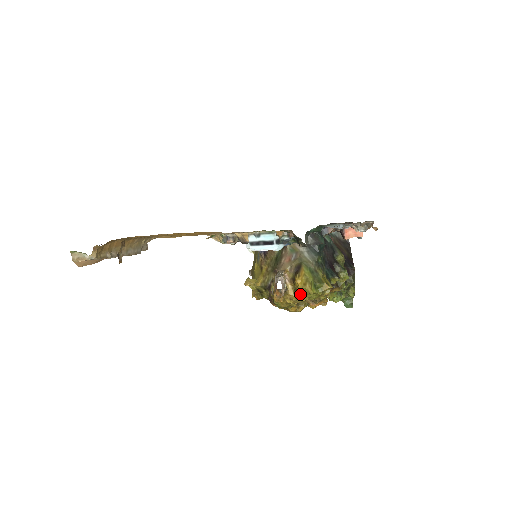
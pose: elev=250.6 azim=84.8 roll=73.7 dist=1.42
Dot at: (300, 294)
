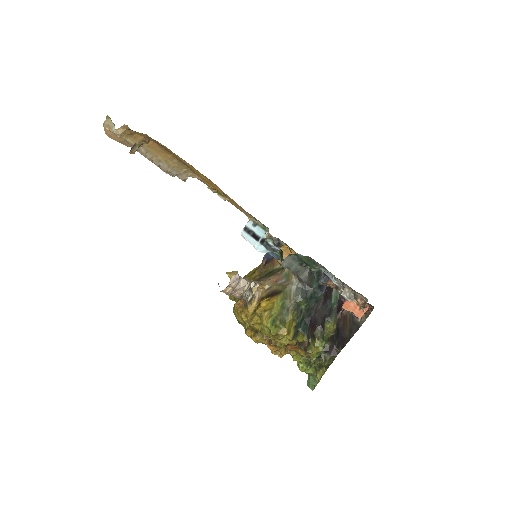
Dot at: (256, 317)
